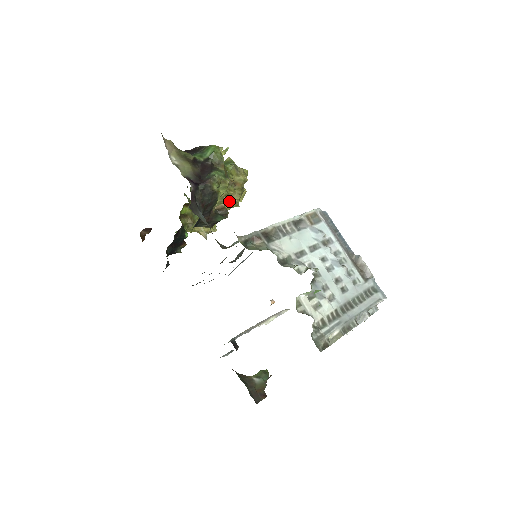
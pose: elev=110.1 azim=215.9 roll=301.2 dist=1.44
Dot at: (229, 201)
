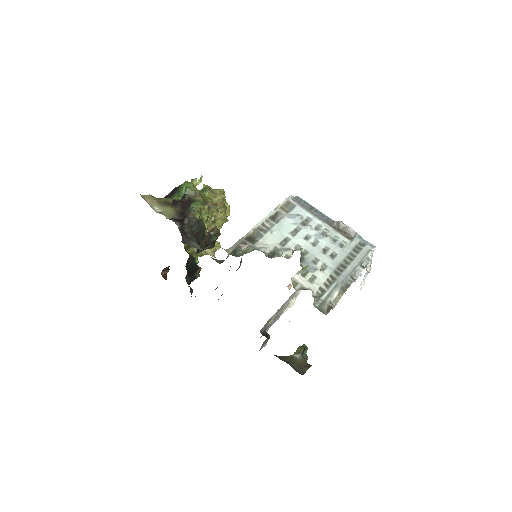
Dot at: (218, 220)
